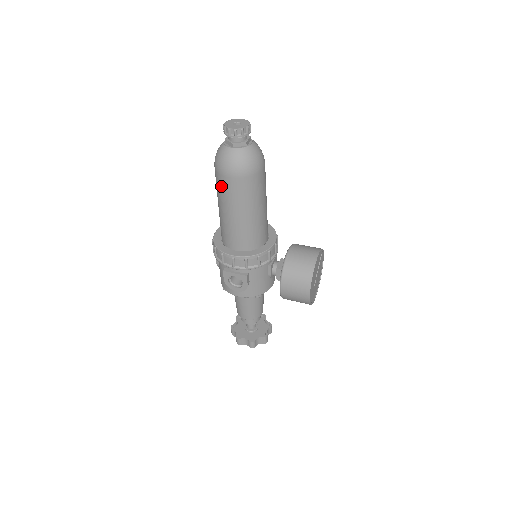
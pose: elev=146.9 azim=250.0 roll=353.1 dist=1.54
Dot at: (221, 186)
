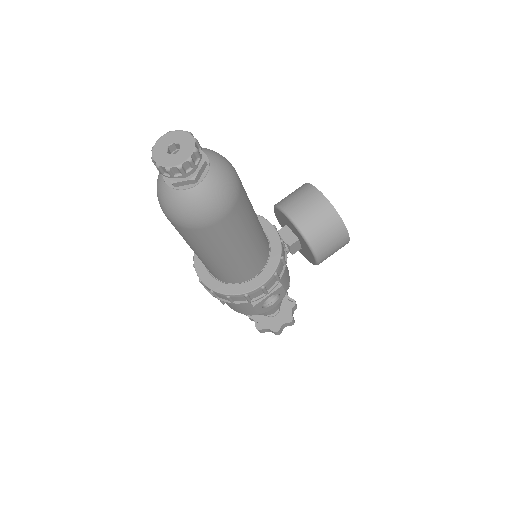
Dot at: (209, 239)
